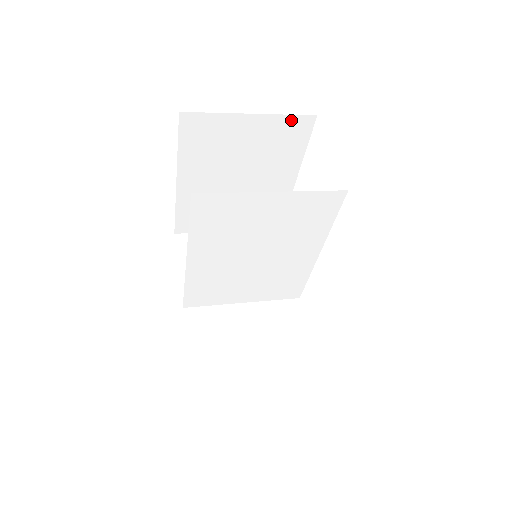
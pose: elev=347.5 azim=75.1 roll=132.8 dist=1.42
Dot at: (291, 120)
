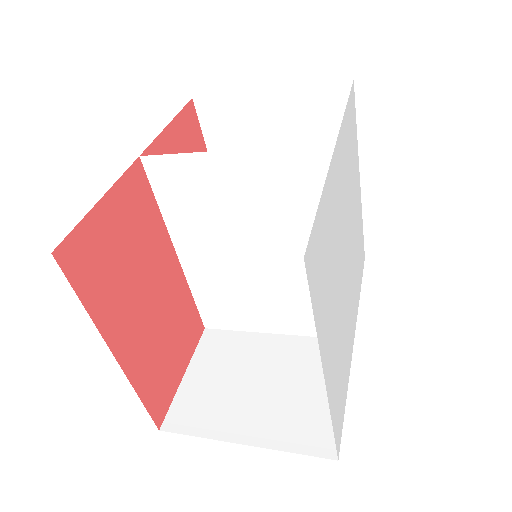
Dot at: (321, 92)
